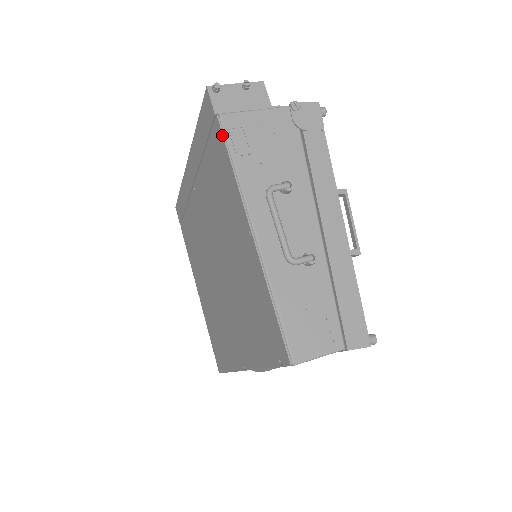
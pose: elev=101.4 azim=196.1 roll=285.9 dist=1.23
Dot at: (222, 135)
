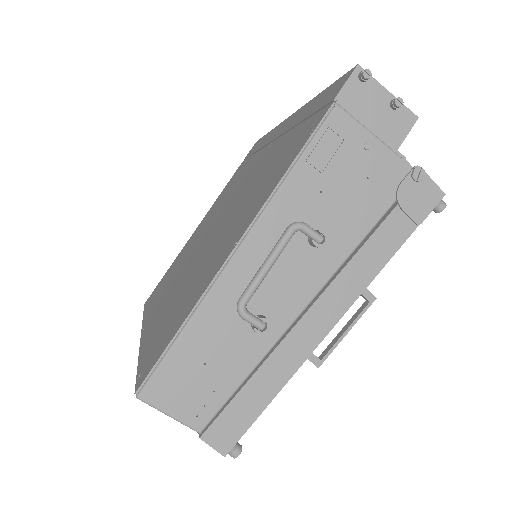
Dot at: (316, 126)
